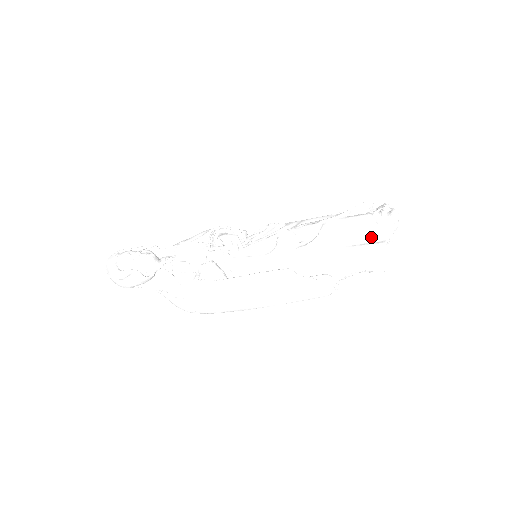
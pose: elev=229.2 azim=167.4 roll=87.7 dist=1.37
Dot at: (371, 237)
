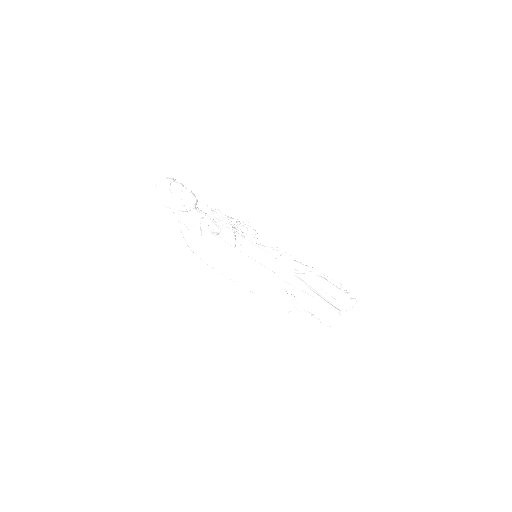
Dot at: (332, 301)
